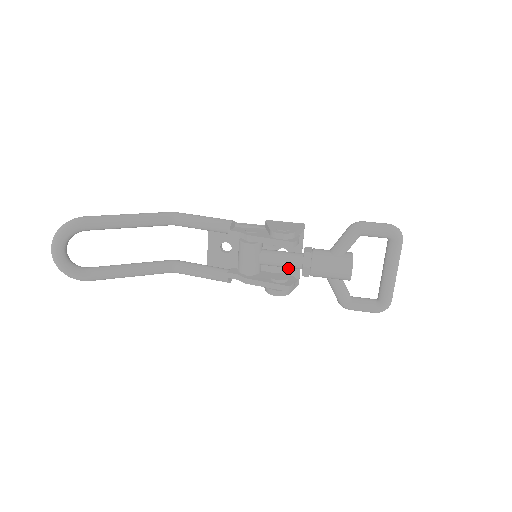
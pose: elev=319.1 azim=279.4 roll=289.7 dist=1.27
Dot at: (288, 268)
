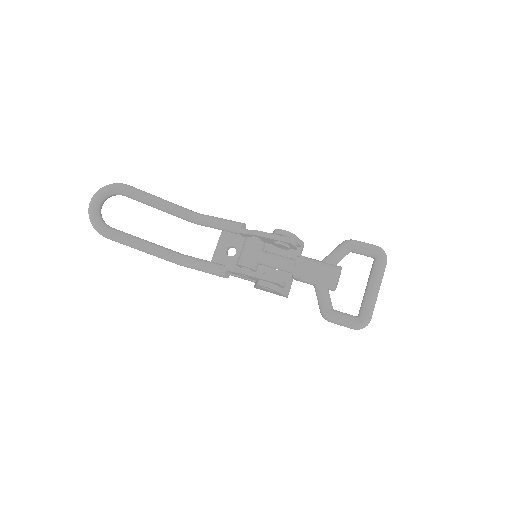
Dot at: occluded
